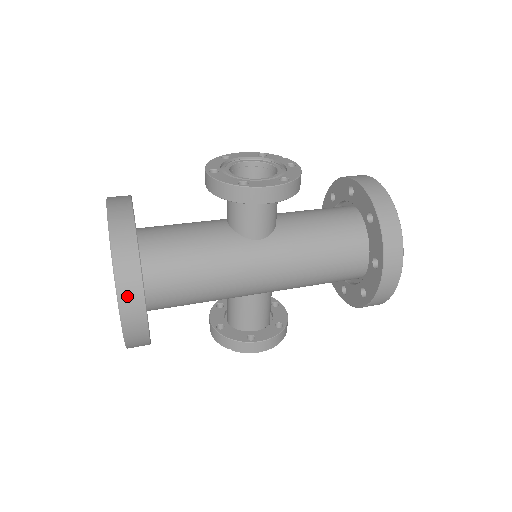
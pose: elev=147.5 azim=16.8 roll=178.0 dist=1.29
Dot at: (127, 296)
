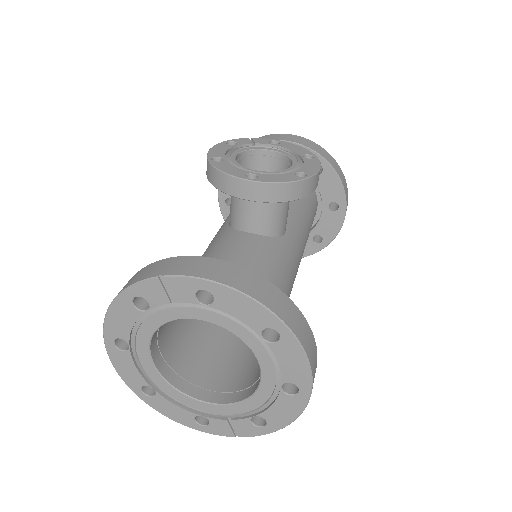
Dot at: (313, 361)
